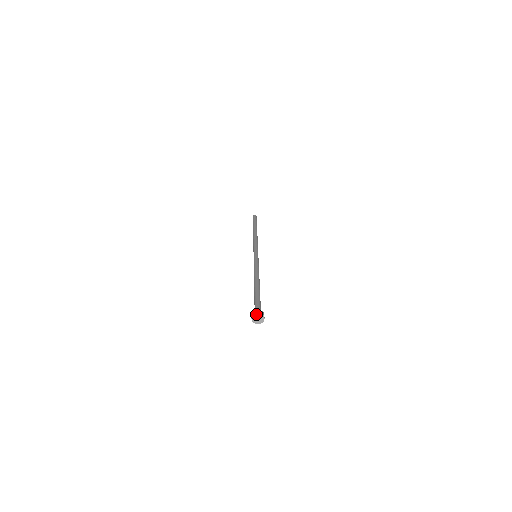
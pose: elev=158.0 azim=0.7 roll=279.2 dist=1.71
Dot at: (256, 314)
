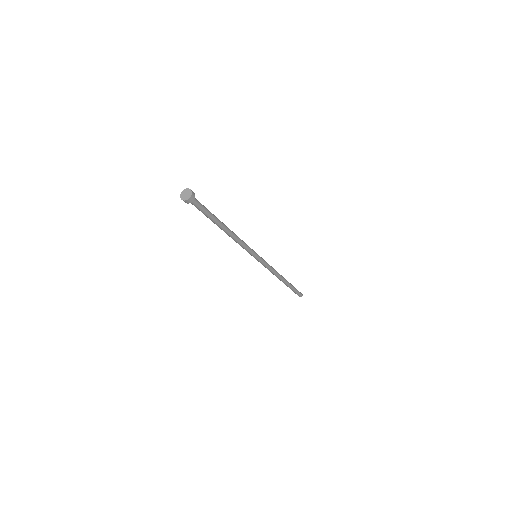
Dot at: (185, 190)
